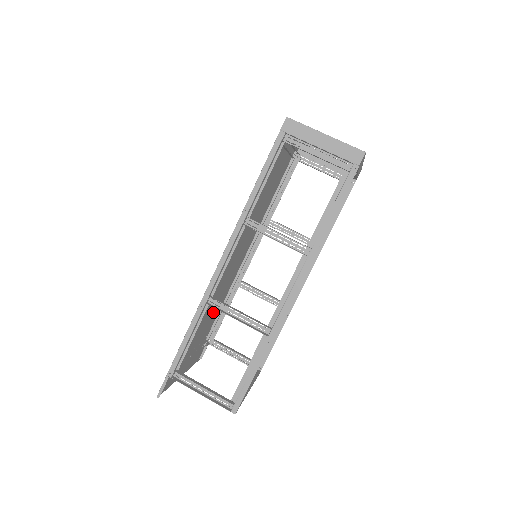
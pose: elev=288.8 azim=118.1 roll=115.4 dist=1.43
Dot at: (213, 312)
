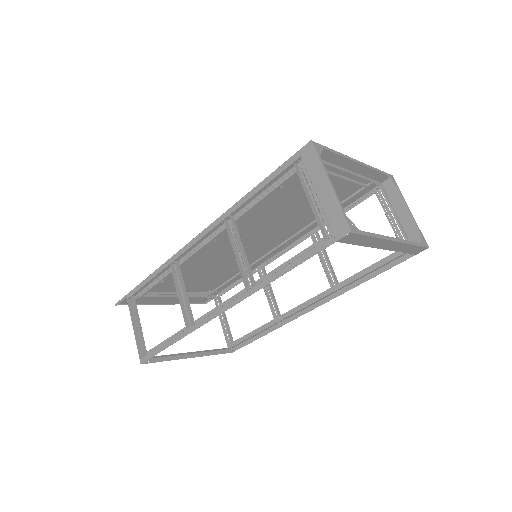
Dot at: (213, 276)
